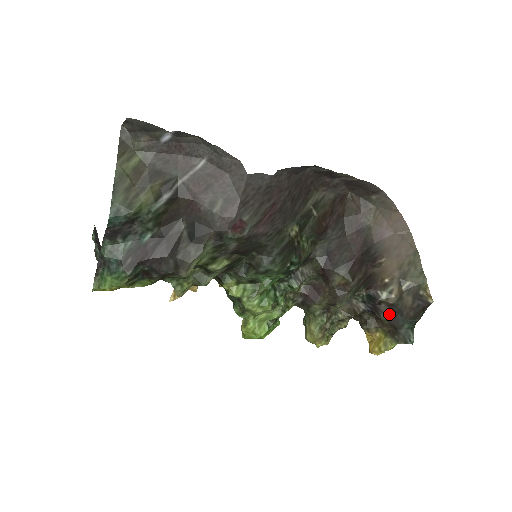
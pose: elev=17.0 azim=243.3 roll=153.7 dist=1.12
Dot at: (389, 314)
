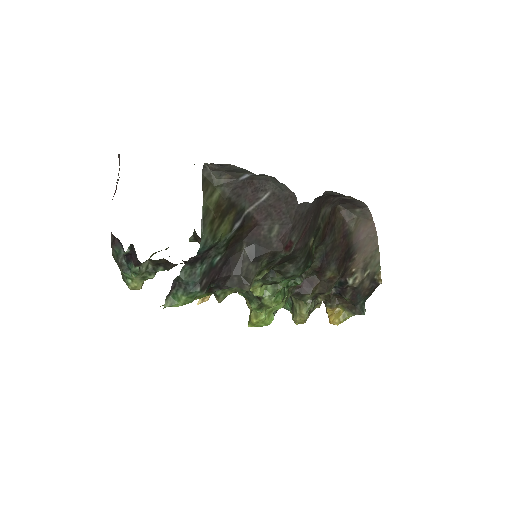
Dot at: (351, 295)
